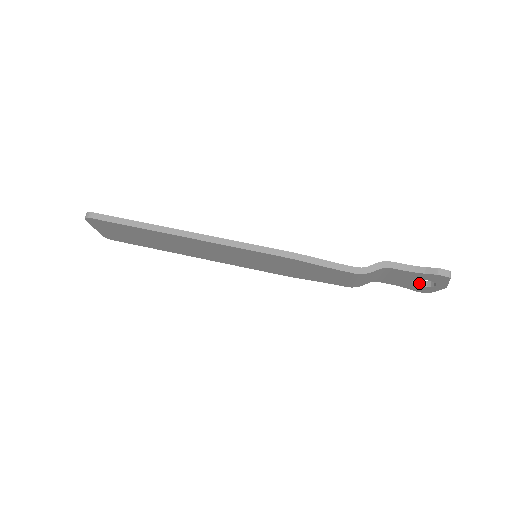
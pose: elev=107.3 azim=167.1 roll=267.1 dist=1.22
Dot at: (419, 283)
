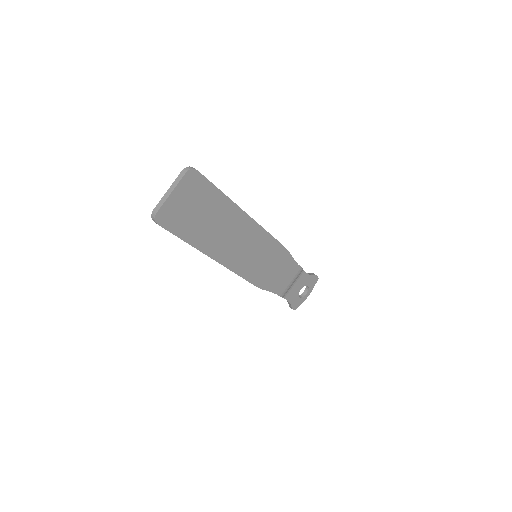
Dot at: (298, 296)
